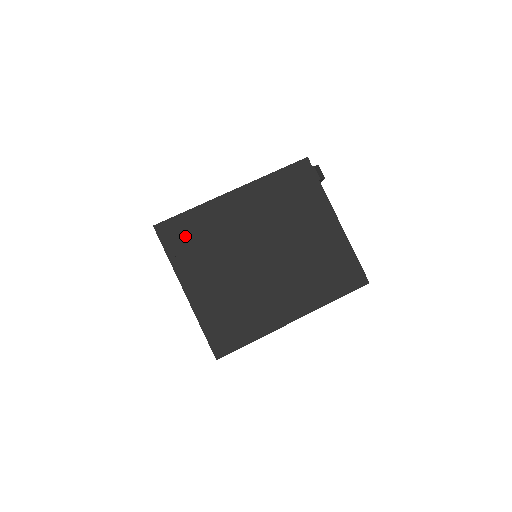
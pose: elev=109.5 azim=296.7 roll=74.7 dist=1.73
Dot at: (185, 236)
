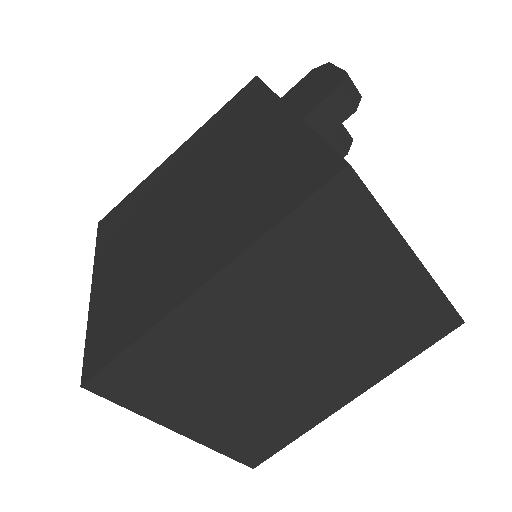
Dot at: (146, 378)
